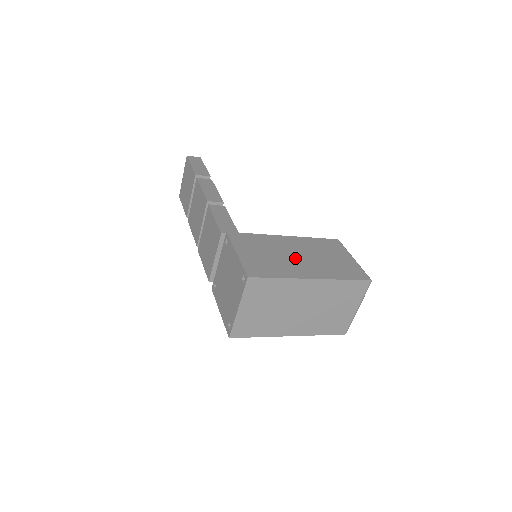
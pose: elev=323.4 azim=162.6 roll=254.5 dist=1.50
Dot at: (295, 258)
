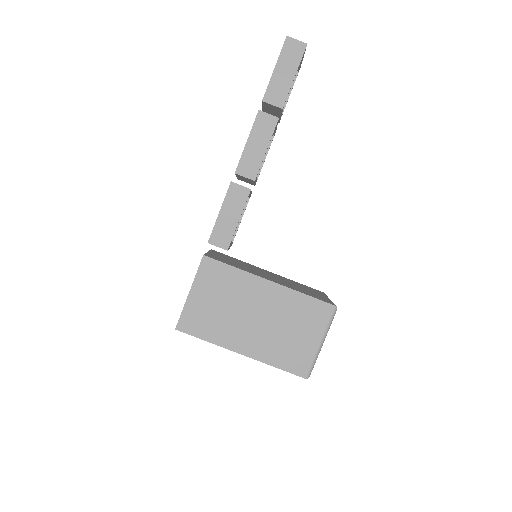
Dot at: (248, 320)
